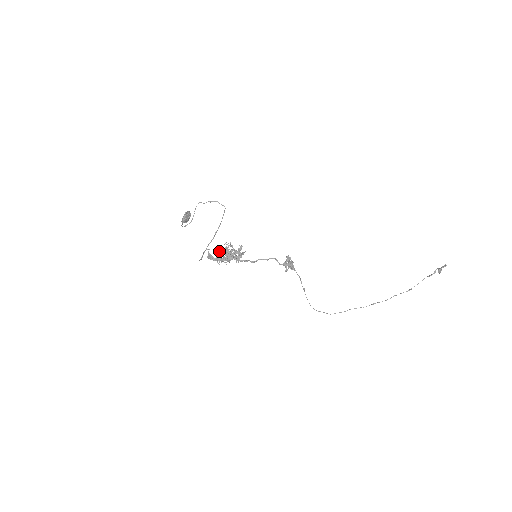
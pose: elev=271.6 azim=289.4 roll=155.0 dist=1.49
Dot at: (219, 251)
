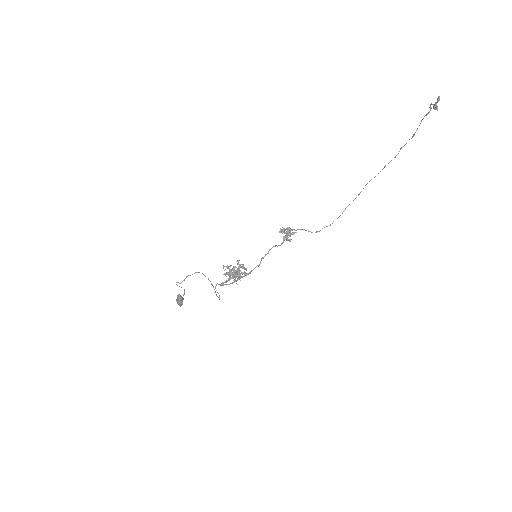
Dot at: (224, 274)
